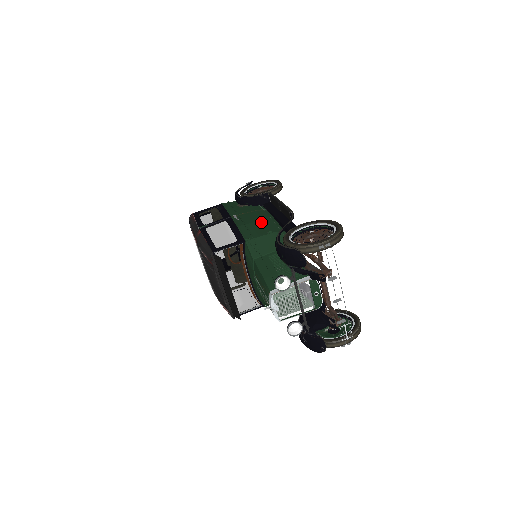
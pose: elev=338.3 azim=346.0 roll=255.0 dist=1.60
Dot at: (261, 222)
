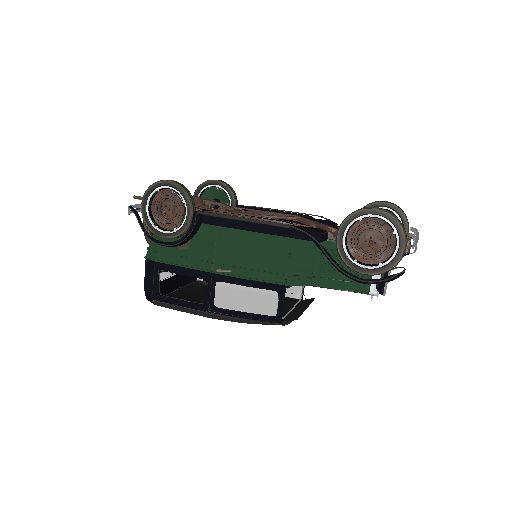
Dot at: (256, 252)
